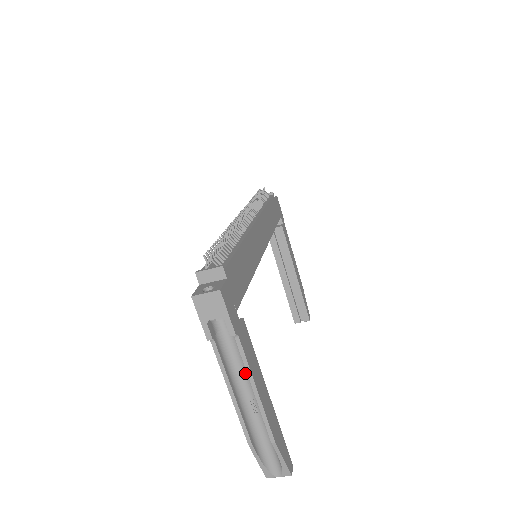
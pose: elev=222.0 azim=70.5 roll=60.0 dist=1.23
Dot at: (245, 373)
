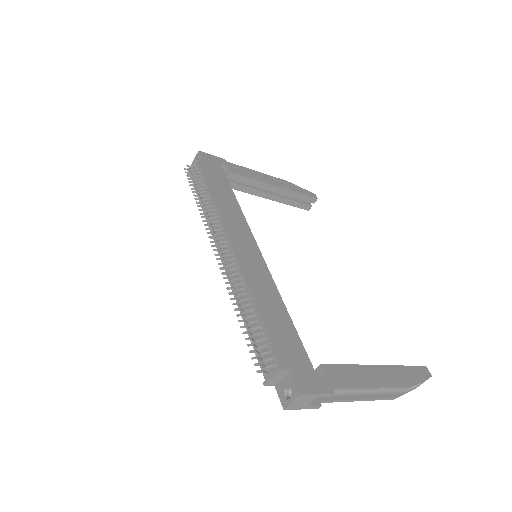
Dot at: occluded
